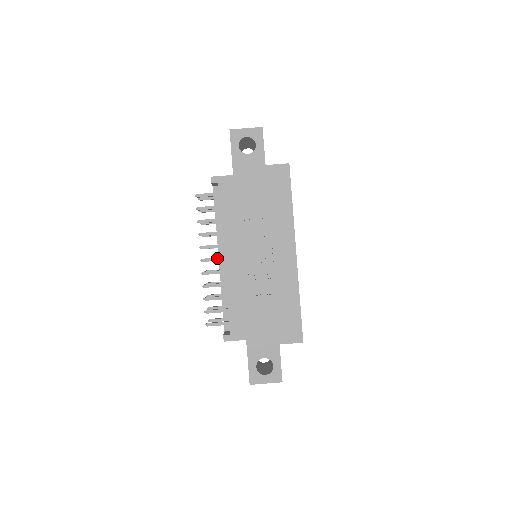
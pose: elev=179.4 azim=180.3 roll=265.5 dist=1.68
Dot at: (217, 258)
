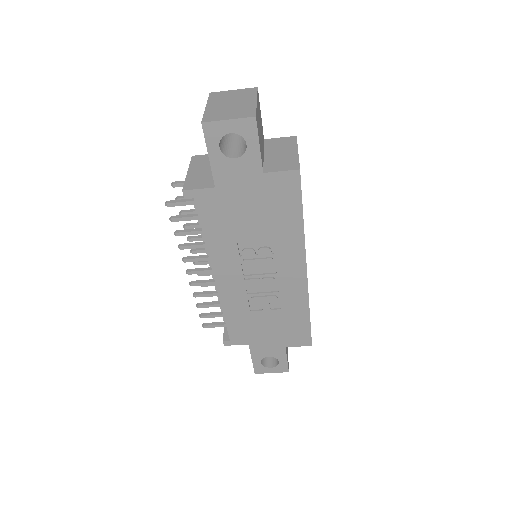
Dot at: (206, 271)
